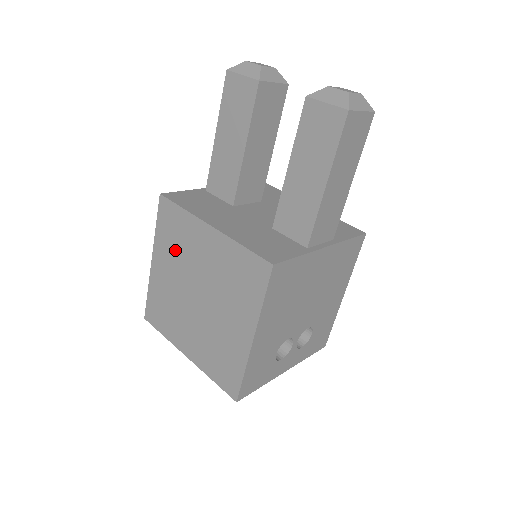
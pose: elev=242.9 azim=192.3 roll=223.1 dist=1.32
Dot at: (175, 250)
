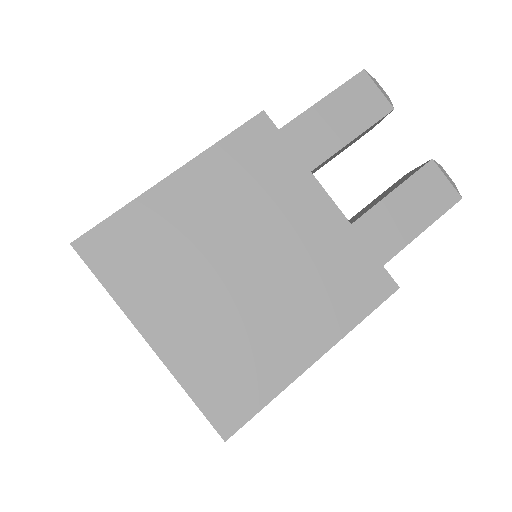
Dot at: (242, 189)
